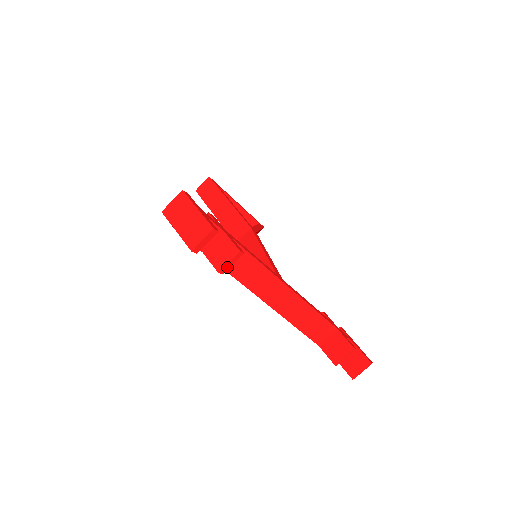
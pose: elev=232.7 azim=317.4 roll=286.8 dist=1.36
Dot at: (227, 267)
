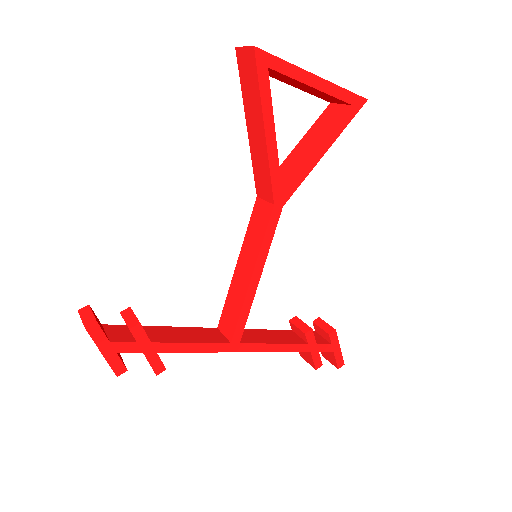
Dot at: occluded
